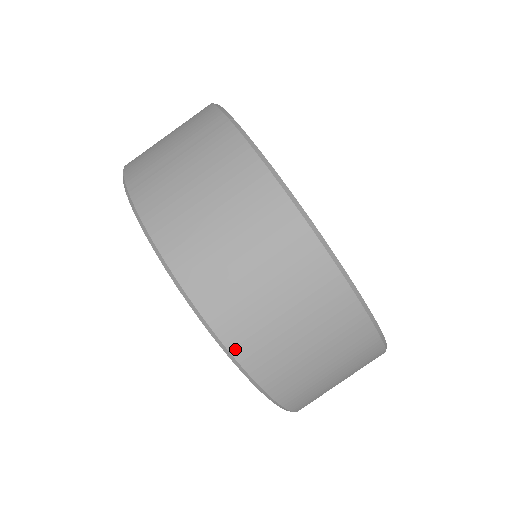
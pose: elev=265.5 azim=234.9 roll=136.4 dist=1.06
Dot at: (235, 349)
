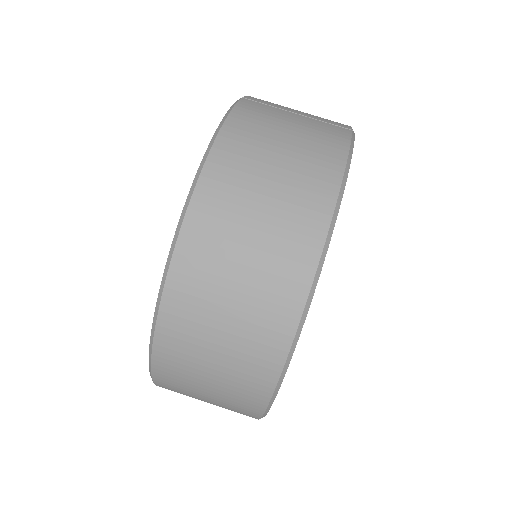
Dot at: (184, 238)
